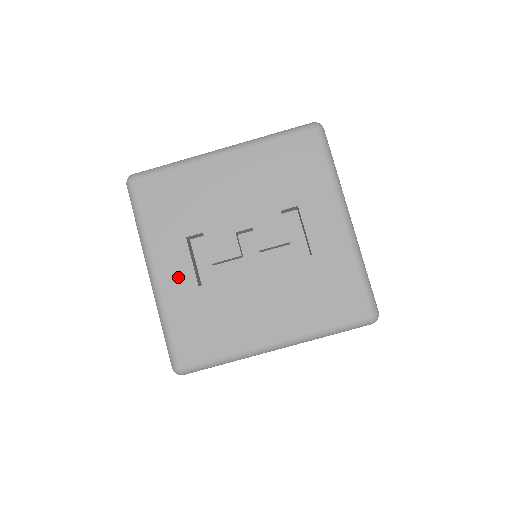
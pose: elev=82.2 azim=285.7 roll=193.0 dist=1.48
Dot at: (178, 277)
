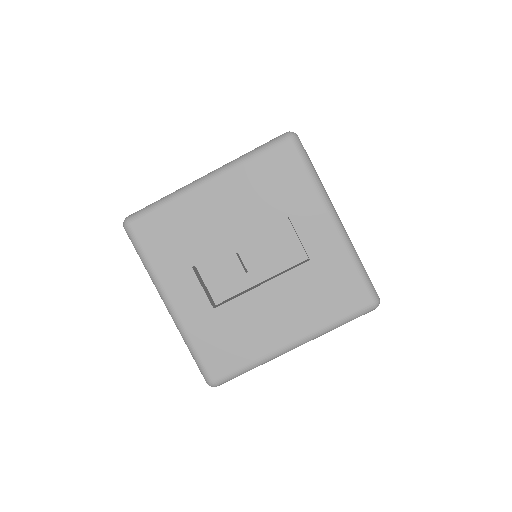
Dot at: (193, 304)
